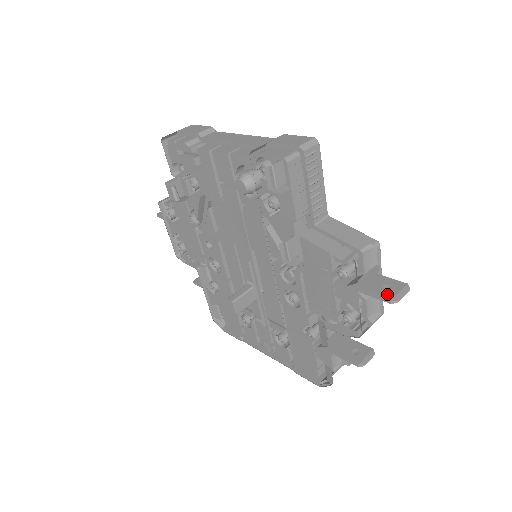
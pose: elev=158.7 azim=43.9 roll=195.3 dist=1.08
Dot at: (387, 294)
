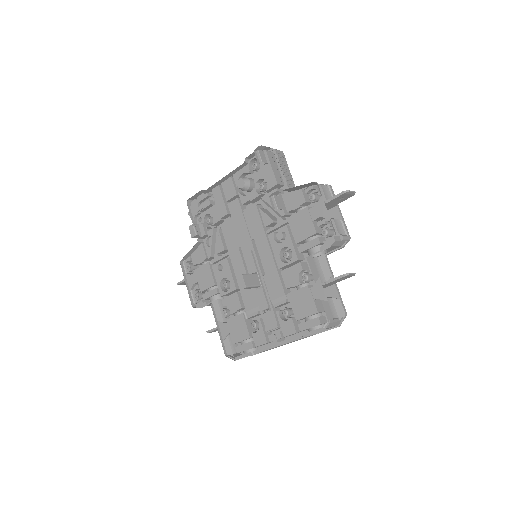
Dot at: (341, 193)
